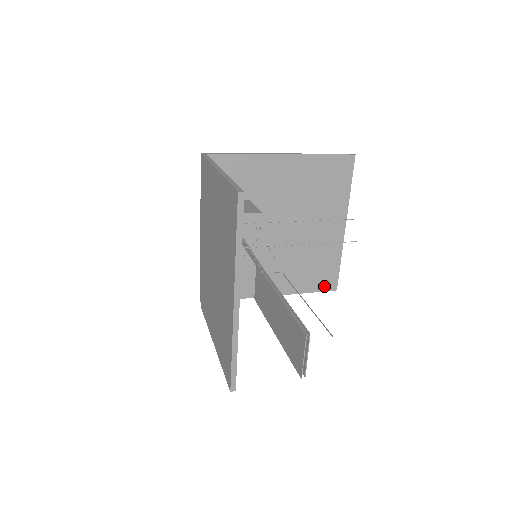
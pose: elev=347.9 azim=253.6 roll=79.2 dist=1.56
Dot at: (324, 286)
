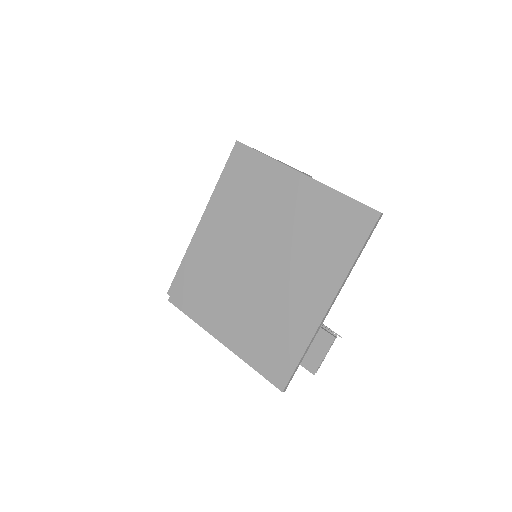
Dot at: occluded
